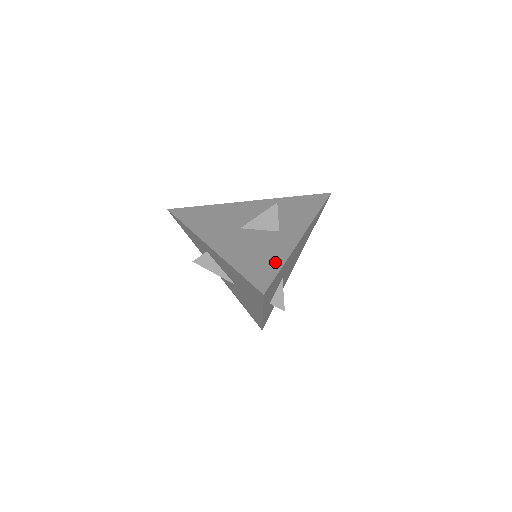
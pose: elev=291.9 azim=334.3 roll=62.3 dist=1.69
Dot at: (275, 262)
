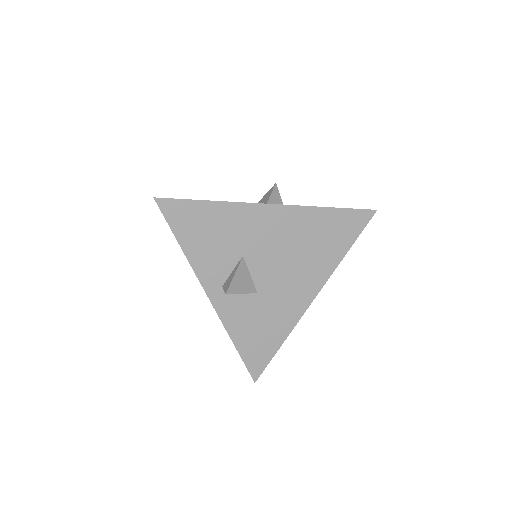
Dot at: occluded
